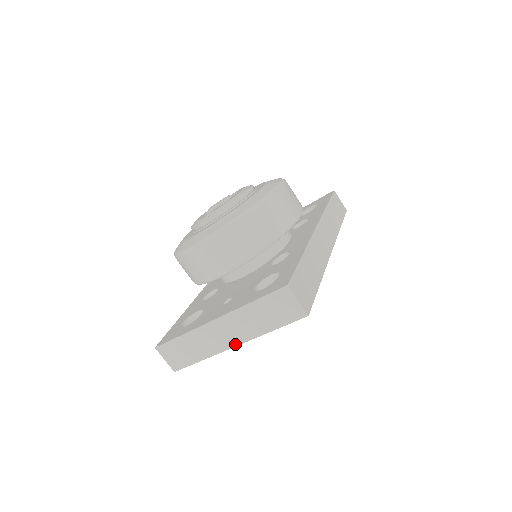
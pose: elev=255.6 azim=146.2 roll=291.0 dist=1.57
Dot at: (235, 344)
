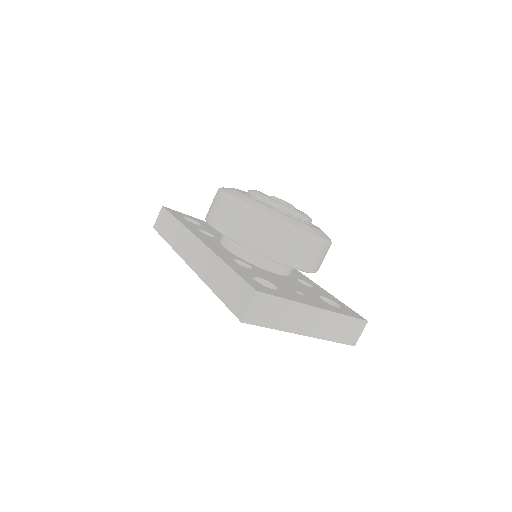
Dot at: (306, 334)
